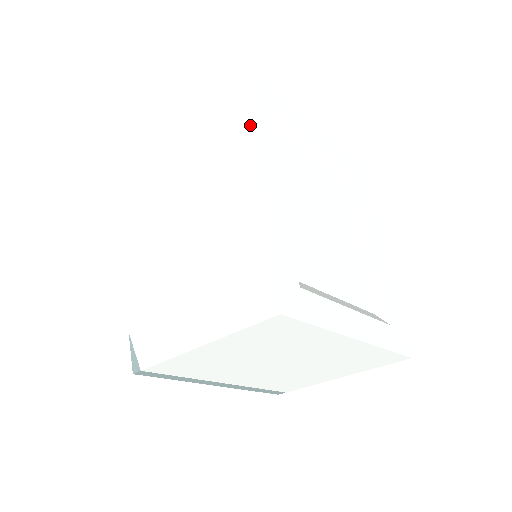
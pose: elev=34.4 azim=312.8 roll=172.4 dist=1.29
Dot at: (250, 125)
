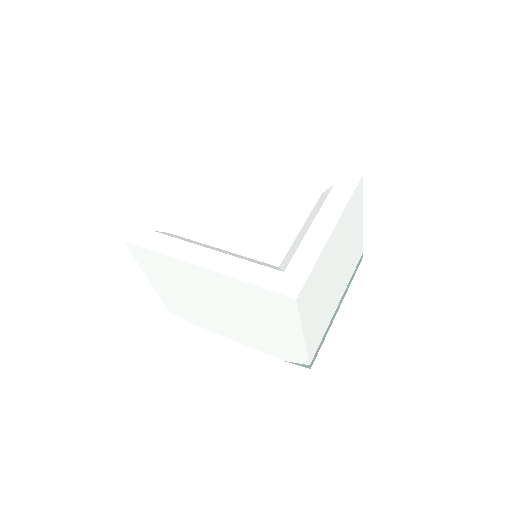
Dot at: (165, 258)
